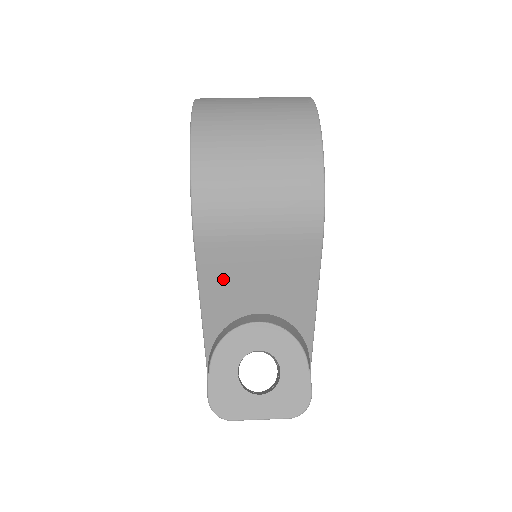
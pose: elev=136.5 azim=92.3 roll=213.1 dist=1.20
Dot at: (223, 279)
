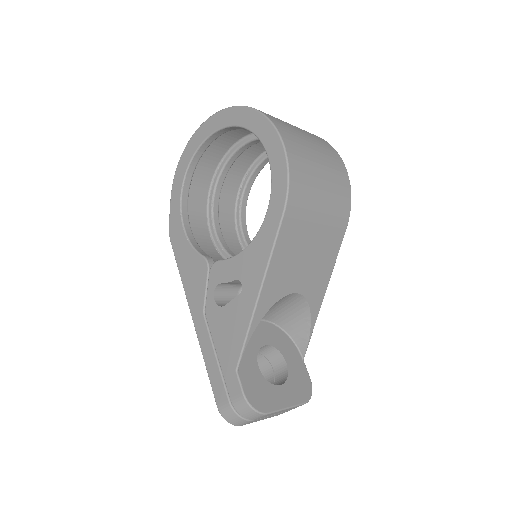
Dot at: (288, 253)
